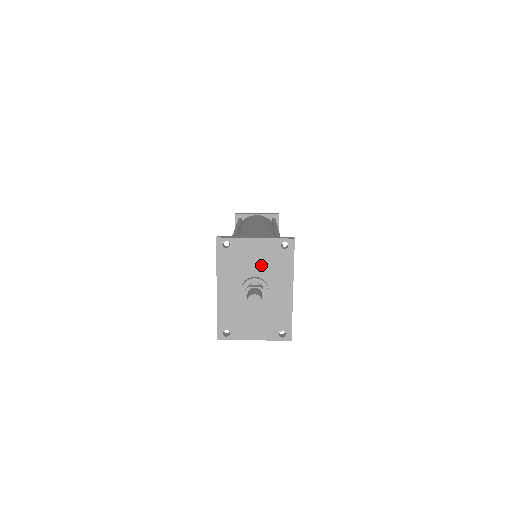
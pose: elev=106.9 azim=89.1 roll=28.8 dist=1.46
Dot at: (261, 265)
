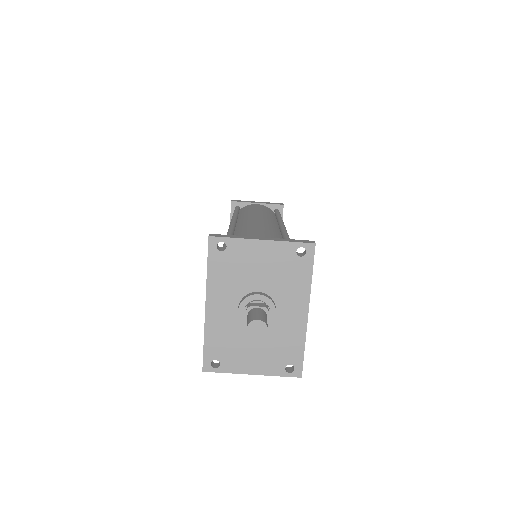
Dot at: (267, 276)
